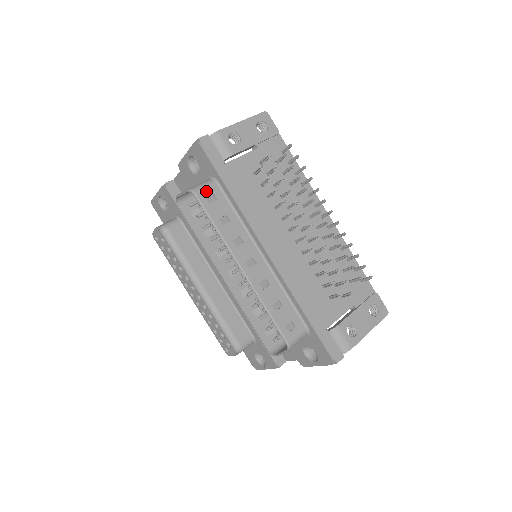
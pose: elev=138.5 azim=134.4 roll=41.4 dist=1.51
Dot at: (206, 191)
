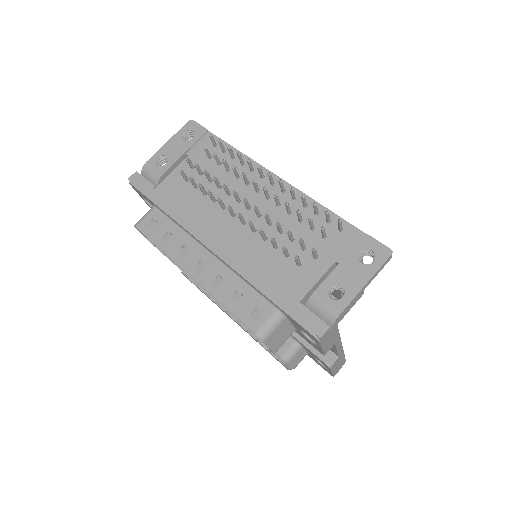
Dot at: (146, 220)
